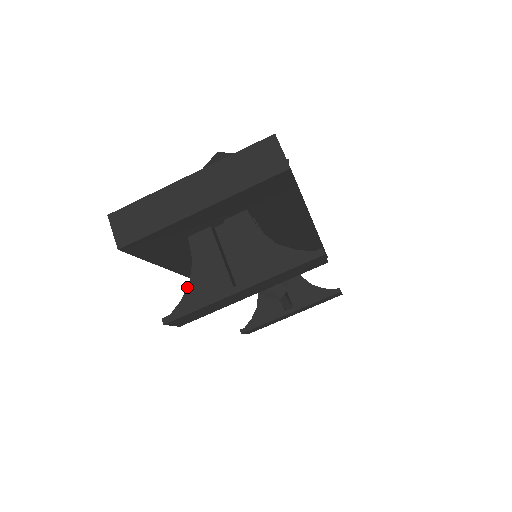
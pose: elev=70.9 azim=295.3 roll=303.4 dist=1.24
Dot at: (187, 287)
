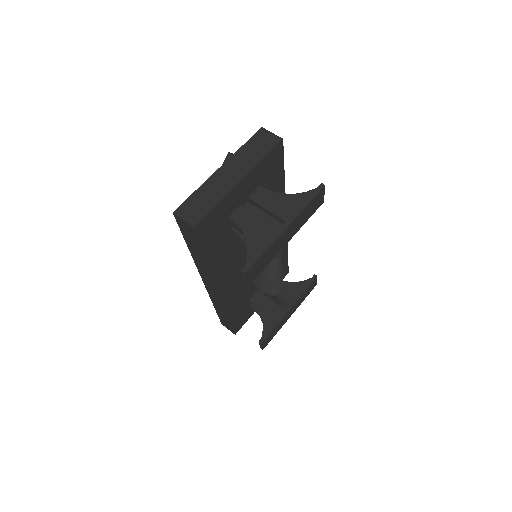
Dot at: (247, 245)
